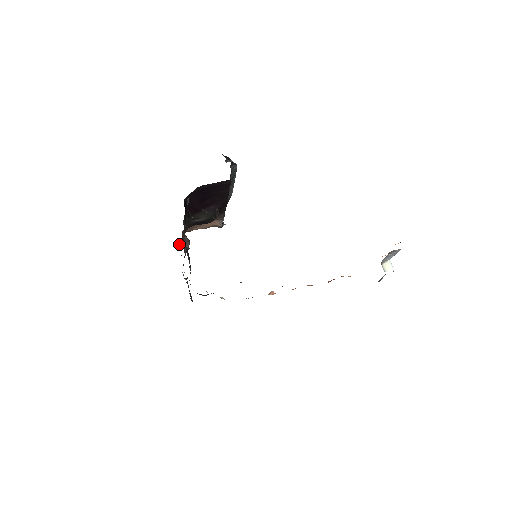
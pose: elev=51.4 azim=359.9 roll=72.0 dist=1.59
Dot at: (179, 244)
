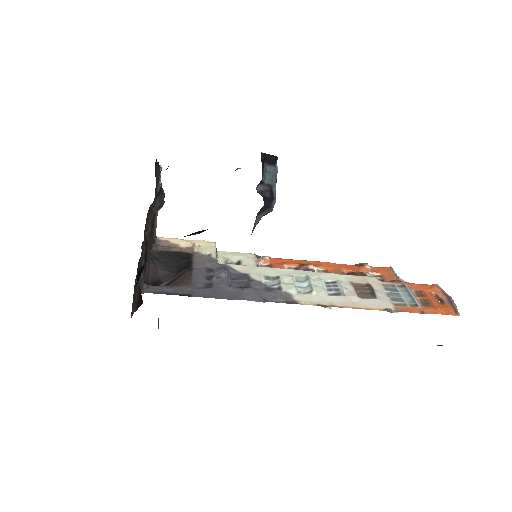
Dot at: (155, 163)
